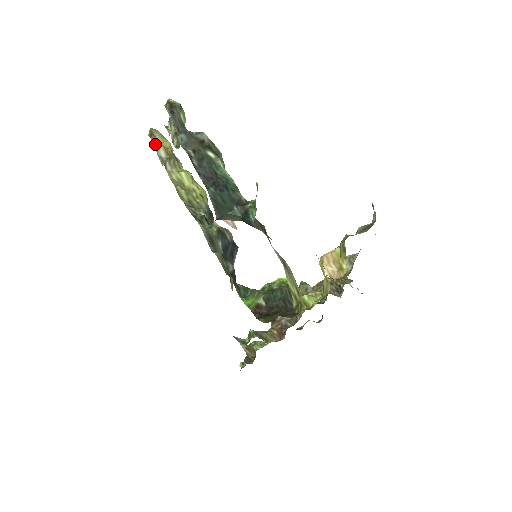
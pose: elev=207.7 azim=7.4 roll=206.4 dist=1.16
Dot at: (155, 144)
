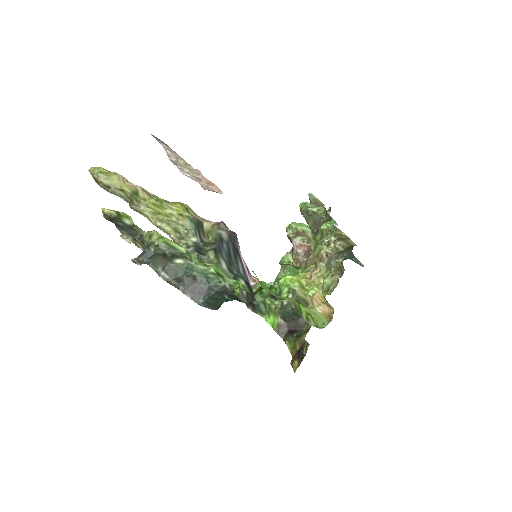
Dot at: (108, 190)
